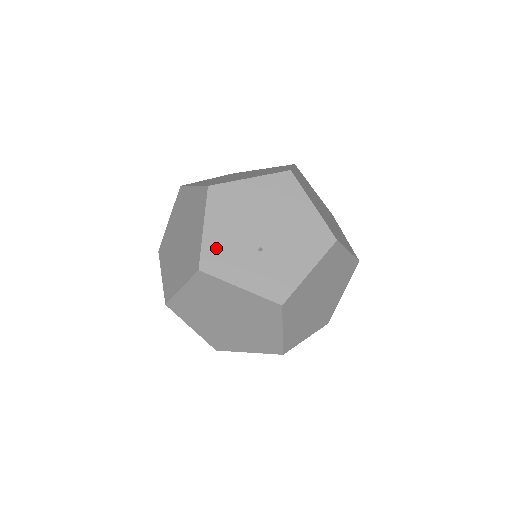
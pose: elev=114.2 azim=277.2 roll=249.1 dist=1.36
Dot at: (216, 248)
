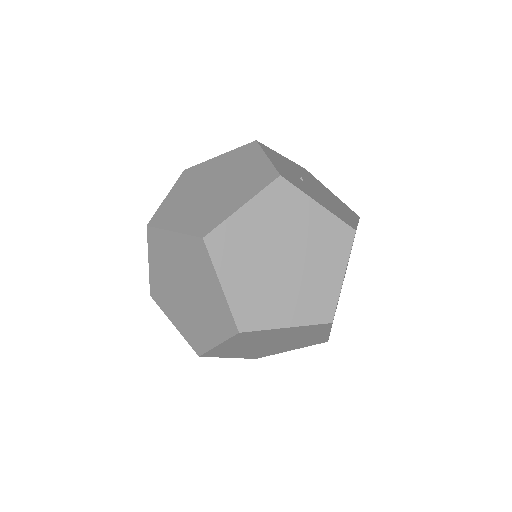
Dot at: (278, 156)
